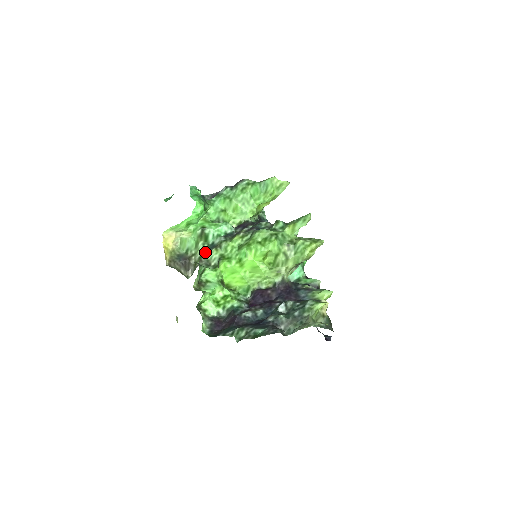
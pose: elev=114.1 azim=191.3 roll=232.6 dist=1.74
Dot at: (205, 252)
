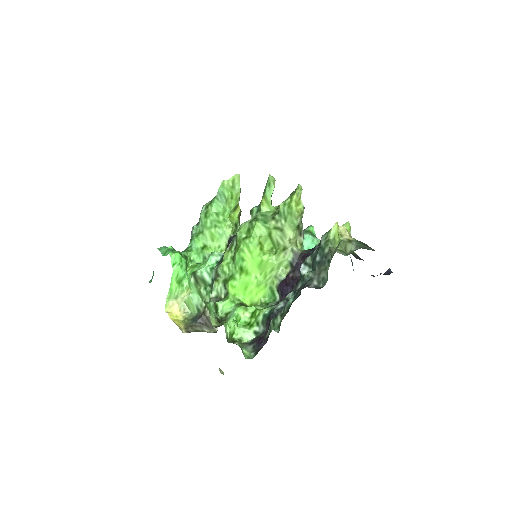
Dot at: (210, 293)
